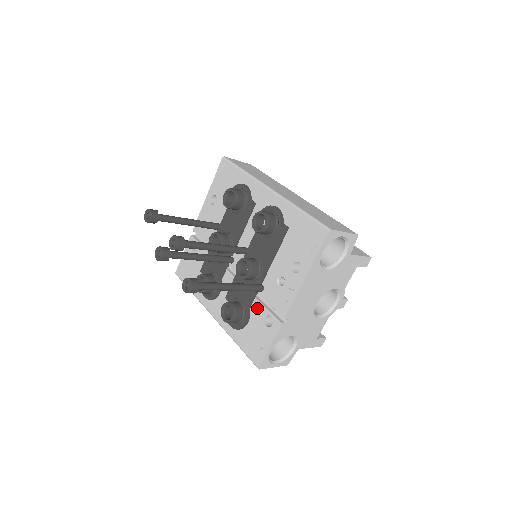
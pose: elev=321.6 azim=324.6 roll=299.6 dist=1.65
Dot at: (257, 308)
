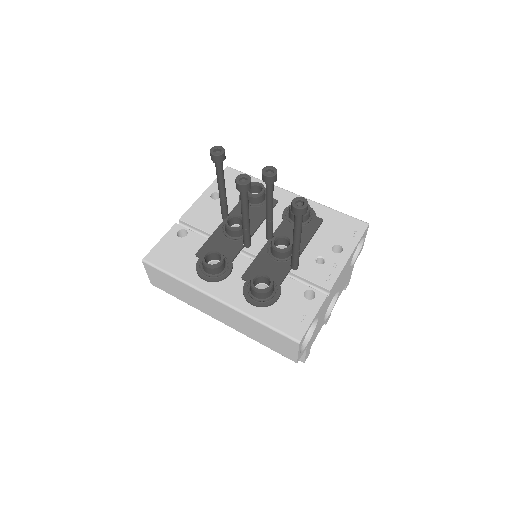
Dot at: (291, 284)
